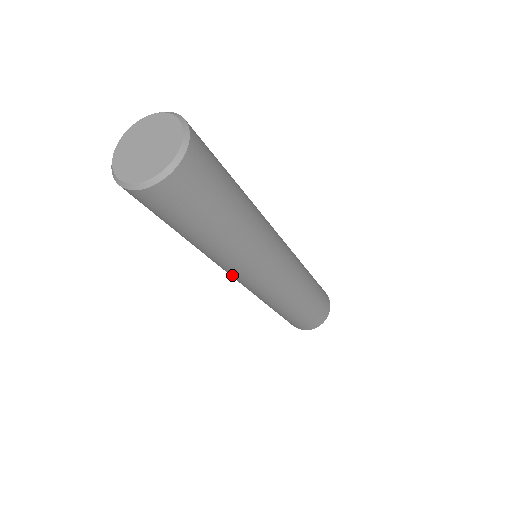
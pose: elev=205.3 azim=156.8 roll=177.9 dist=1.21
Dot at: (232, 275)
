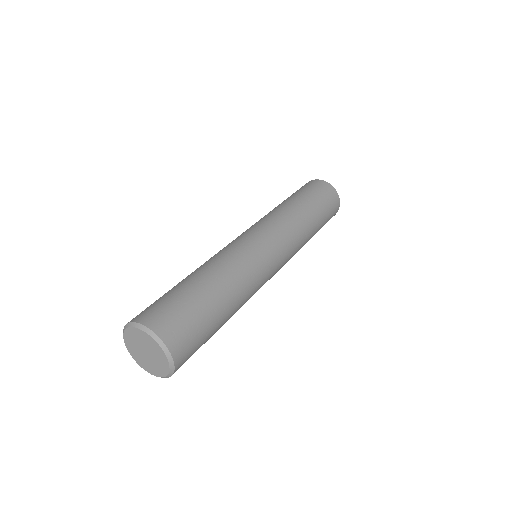
Dot at: occluded
